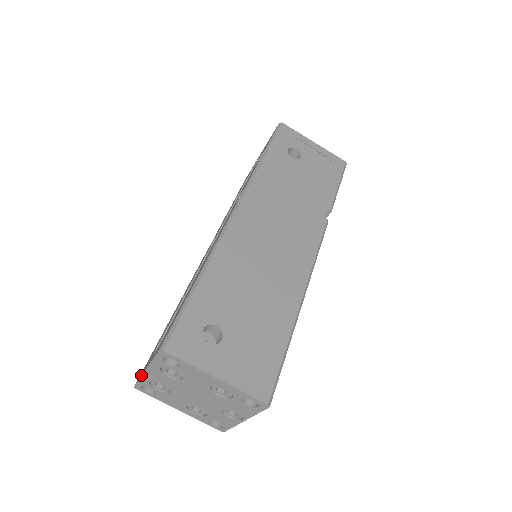
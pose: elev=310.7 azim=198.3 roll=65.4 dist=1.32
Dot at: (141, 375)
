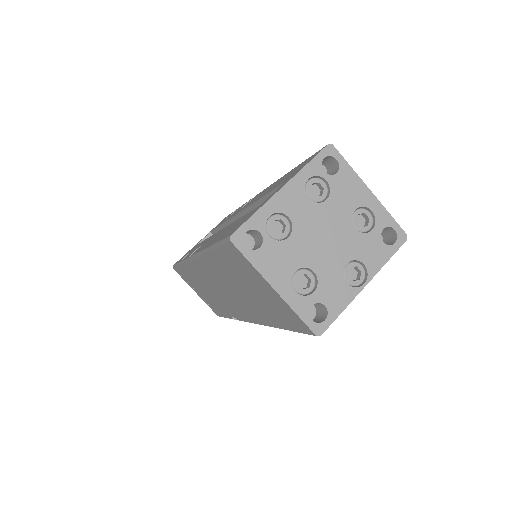
Dot at: (260, 207)
